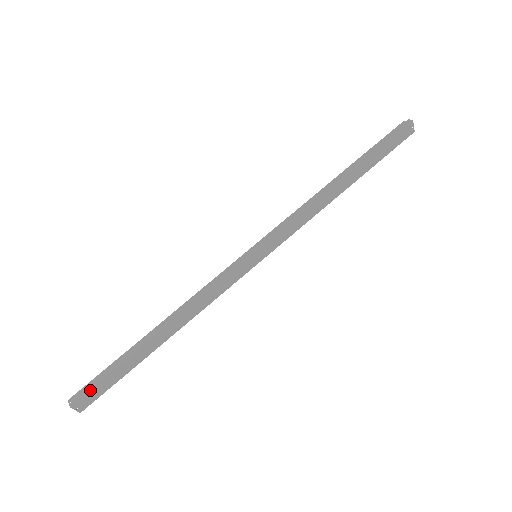
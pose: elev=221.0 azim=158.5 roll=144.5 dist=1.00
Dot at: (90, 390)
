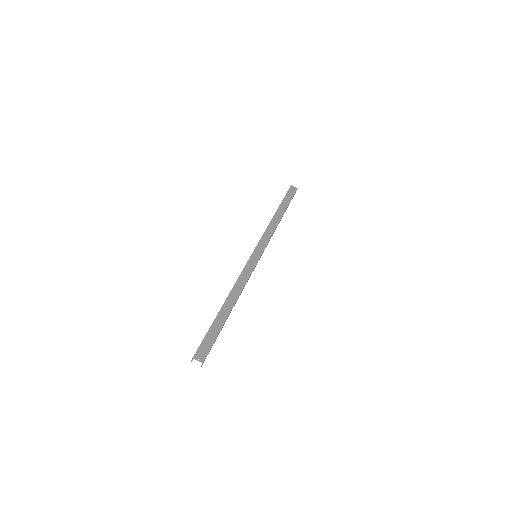
Dot at: (200, 345)
